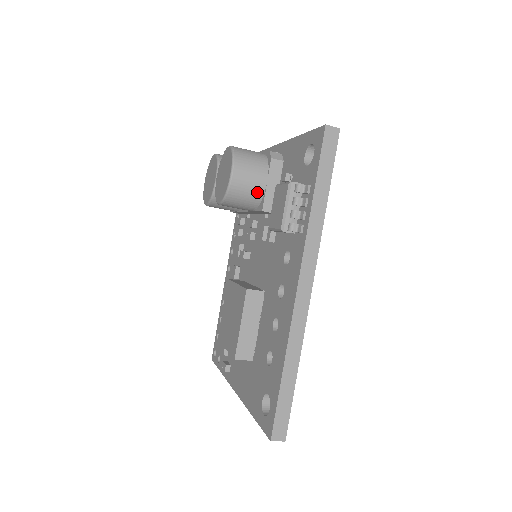
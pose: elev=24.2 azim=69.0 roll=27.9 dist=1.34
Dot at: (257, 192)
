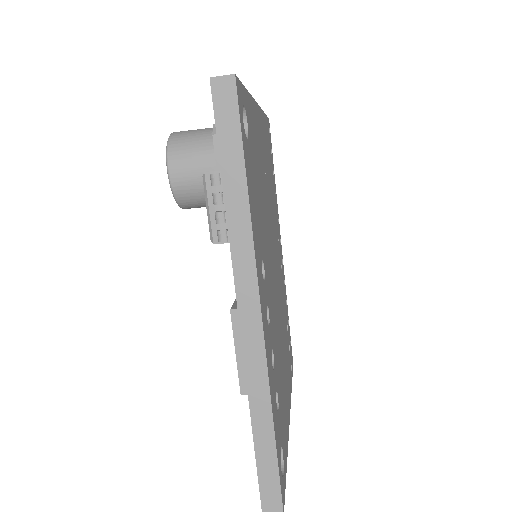
Dot at: occluded
